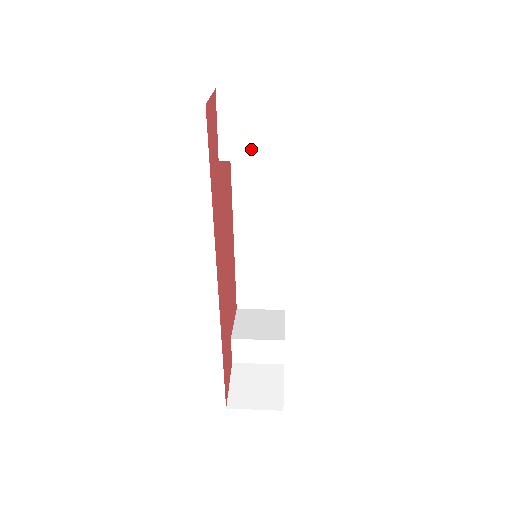
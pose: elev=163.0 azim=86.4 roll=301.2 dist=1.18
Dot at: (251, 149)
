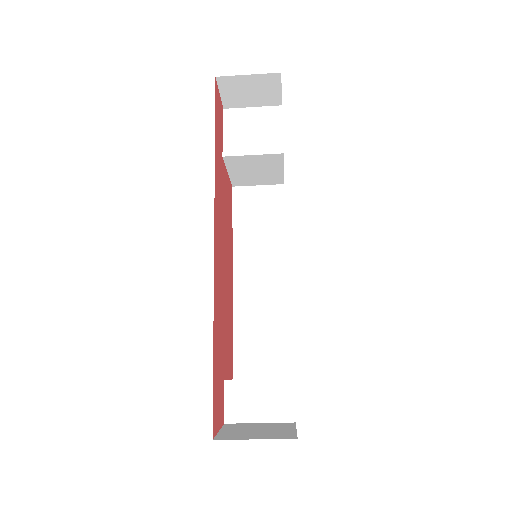
Dot at: (251, 146)
